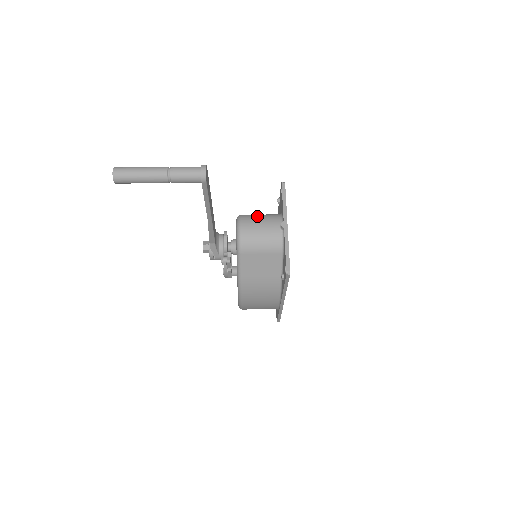
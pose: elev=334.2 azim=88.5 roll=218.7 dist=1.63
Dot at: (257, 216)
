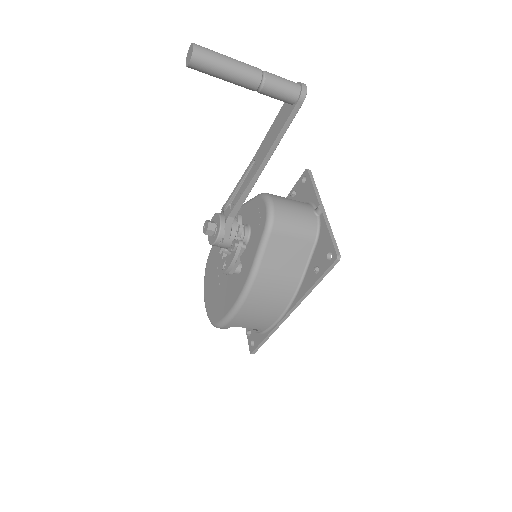
Dot at: (284, 197)
